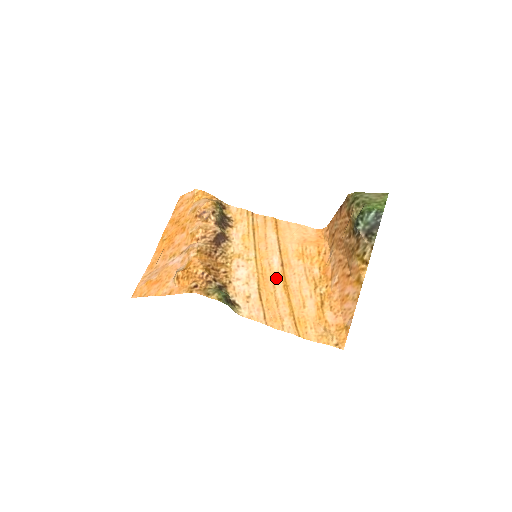
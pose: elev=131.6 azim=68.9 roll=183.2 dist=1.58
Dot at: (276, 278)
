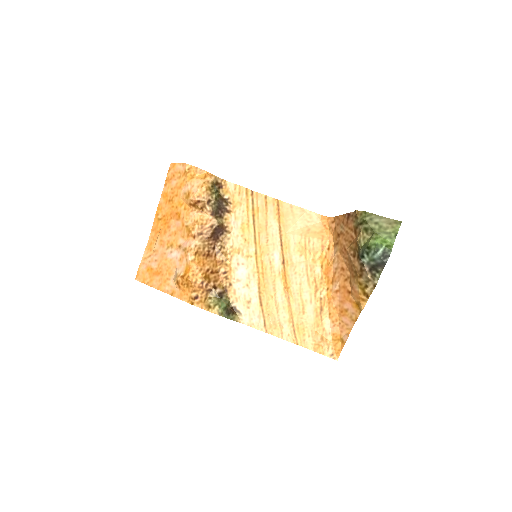
Dot at: (277, 279)
